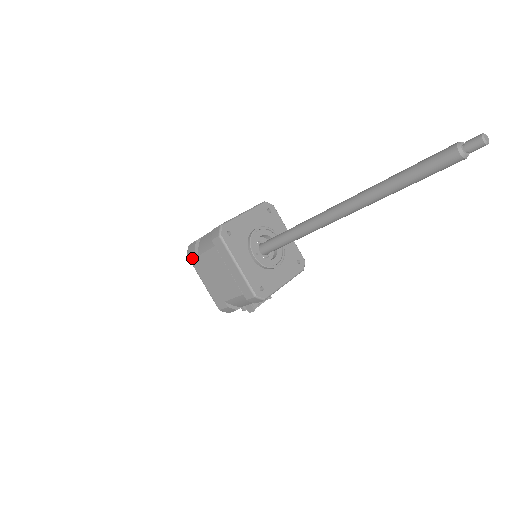
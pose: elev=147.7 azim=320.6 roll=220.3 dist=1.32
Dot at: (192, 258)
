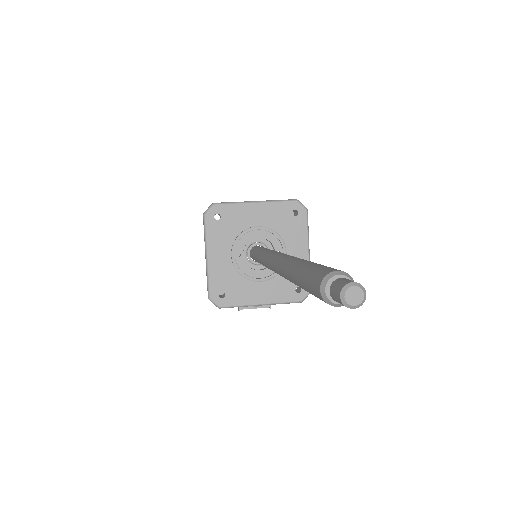
Dot at: occluded
